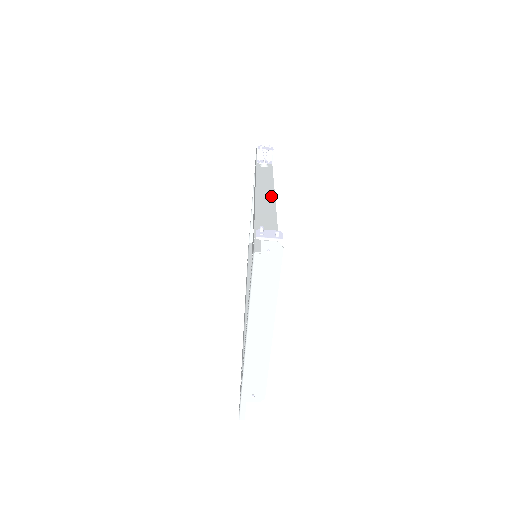
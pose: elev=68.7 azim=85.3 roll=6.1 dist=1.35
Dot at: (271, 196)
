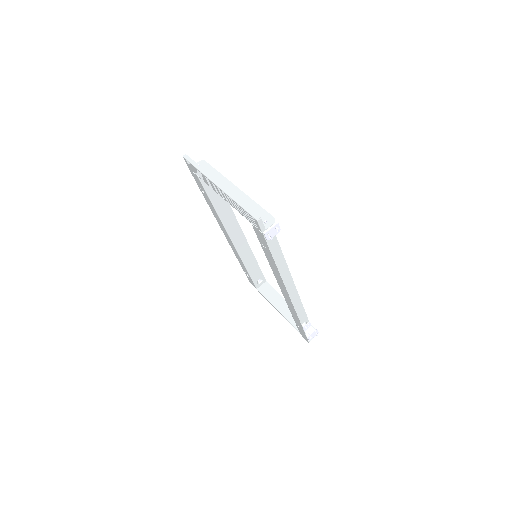
Dot at: (243, 240)
